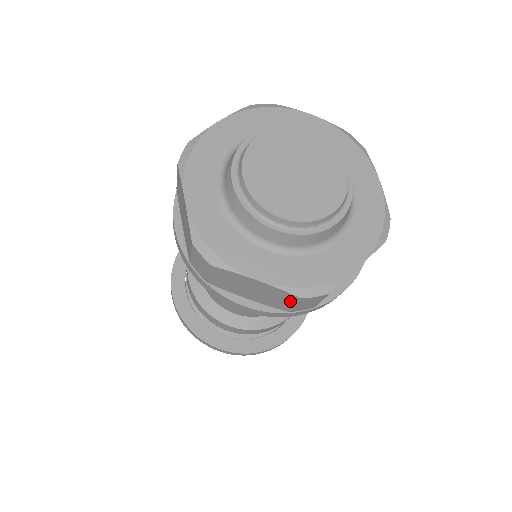
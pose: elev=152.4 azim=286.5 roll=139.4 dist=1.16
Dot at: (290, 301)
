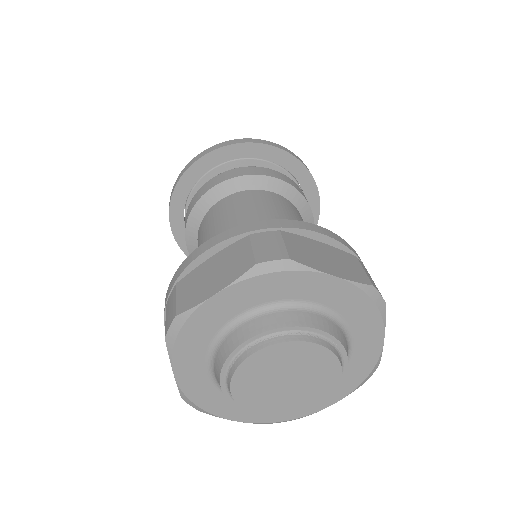
Dot at: occluded
